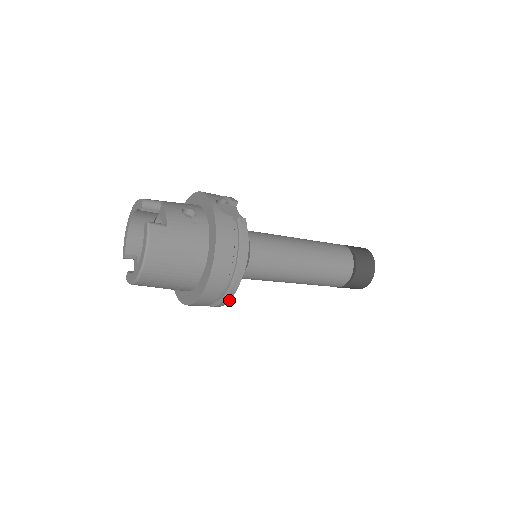
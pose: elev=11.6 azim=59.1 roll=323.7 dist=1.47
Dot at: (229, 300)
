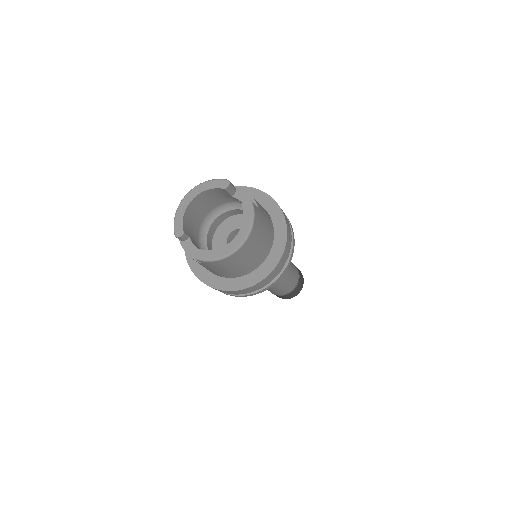
Dot at: occluded
